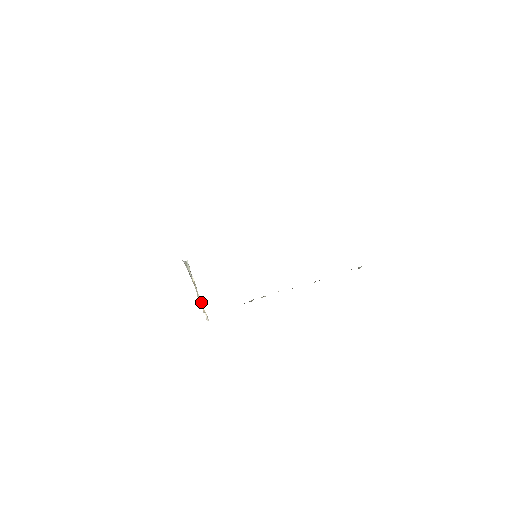
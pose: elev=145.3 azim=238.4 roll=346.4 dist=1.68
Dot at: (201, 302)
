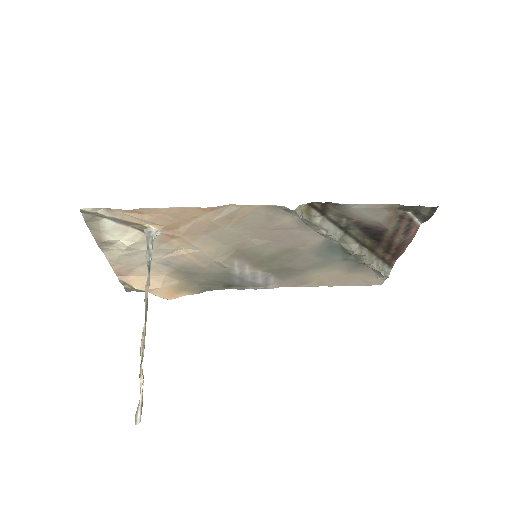
Dot at: (143, 350)
